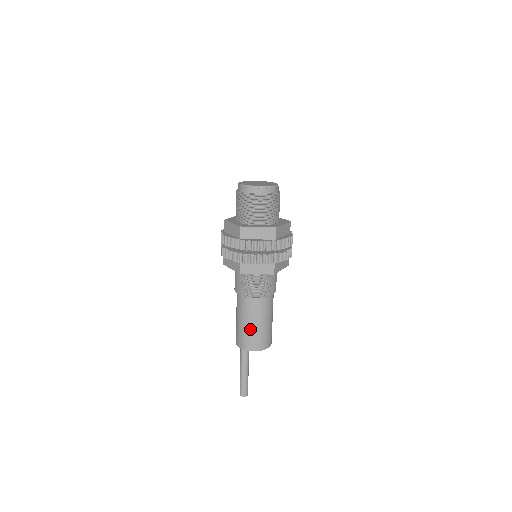
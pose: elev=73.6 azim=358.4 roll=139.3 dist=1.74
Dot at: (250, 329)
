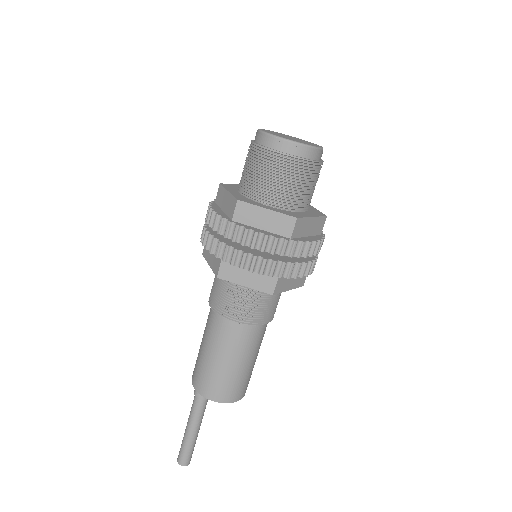
Dot at: (244, 371)
